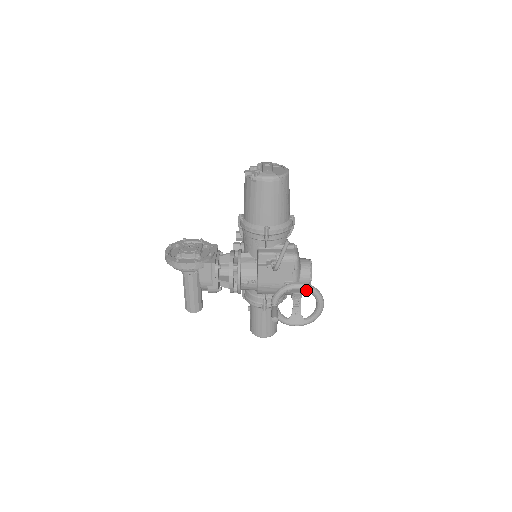
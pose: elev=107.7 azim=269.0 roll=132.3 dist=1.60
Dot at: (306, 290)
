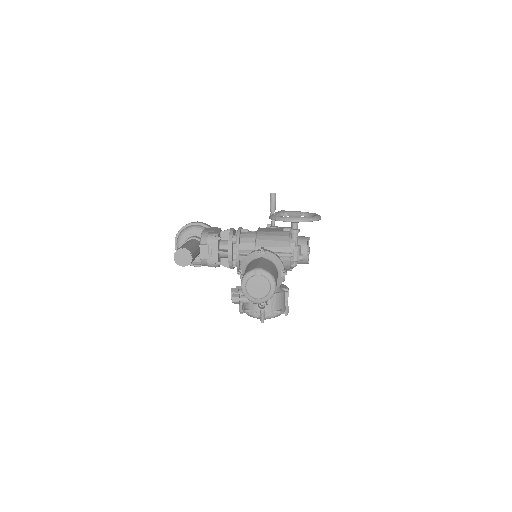
Dot at: (302, 212)
